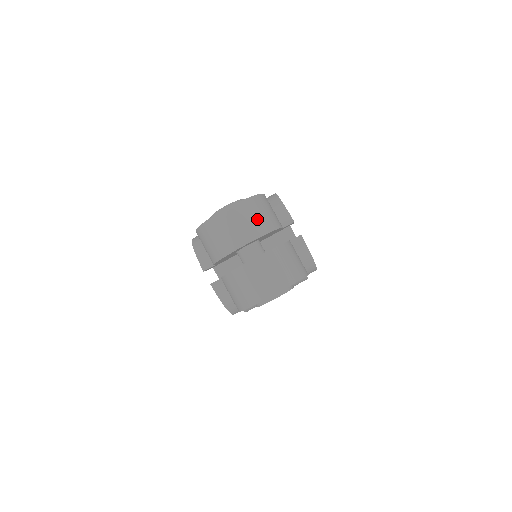
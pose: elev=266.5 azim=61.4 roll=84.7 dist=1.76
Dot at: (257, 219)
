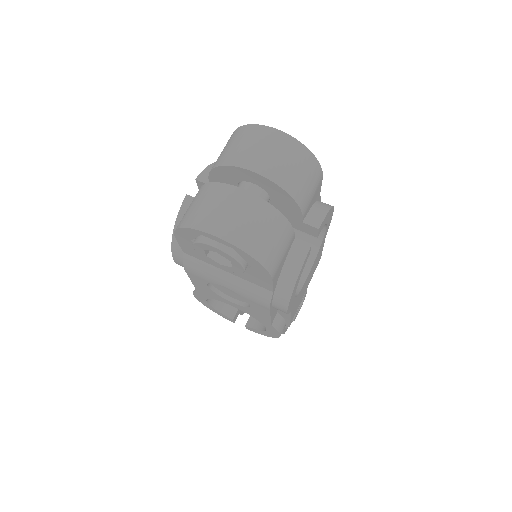
Dot at: (289, 167)
